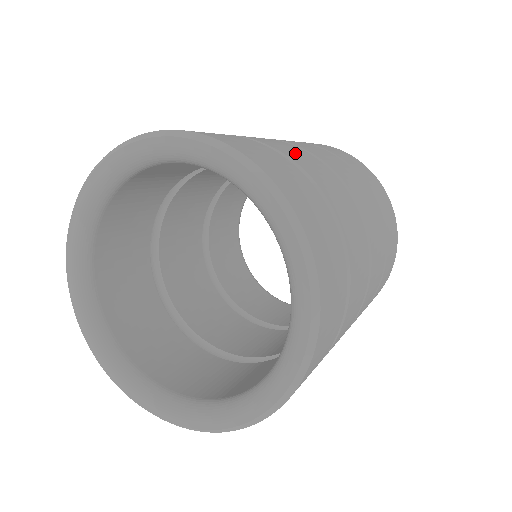
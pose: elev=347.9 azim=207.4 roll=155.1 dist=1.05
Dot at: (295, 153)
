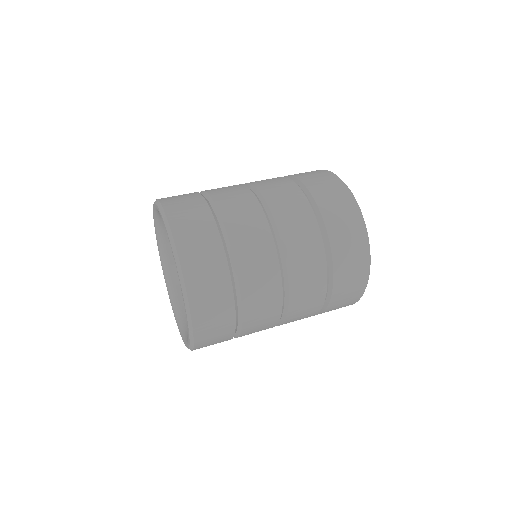
Dot at: (241, 218)
